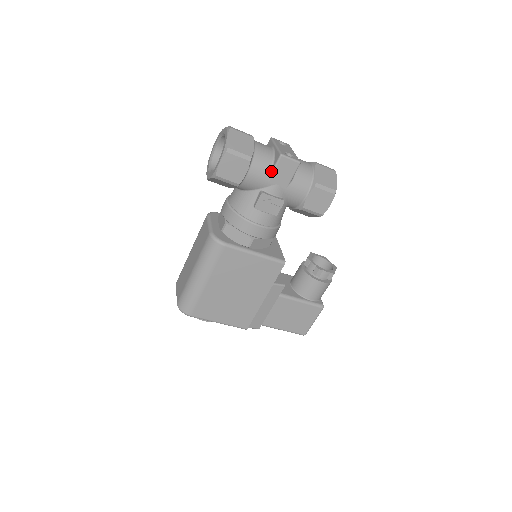
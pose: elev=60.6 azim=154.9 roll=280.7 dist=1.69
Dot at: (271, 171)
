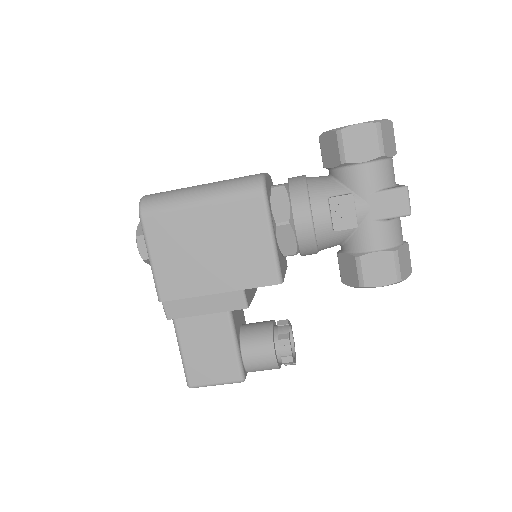
Dot at: (381, 189)
